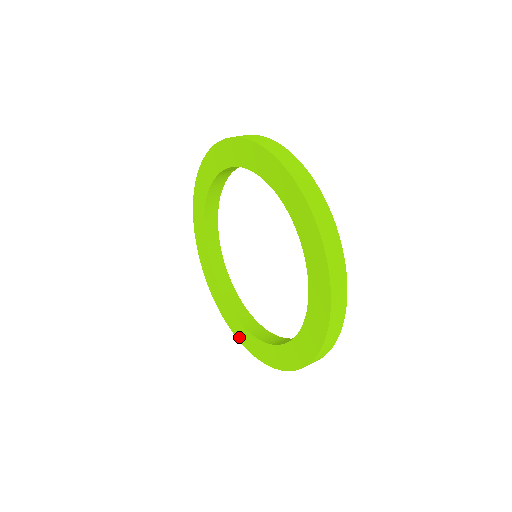
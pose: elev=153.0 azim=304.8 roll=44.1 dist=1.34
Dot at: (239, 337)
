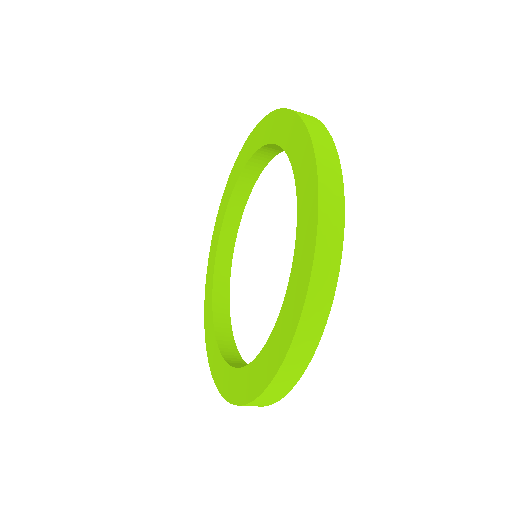
Dot at: (248, 394)
